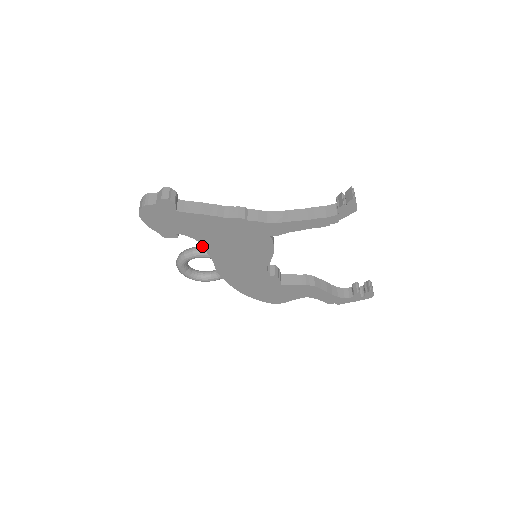
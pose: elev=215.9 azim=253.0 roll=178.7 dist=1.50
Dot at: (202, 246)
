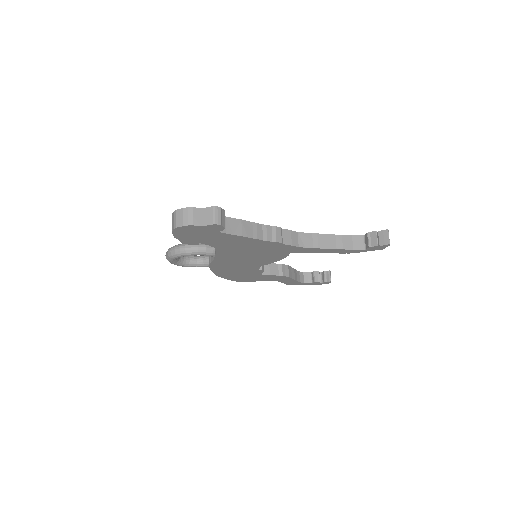
Dot at: (216, 251)
